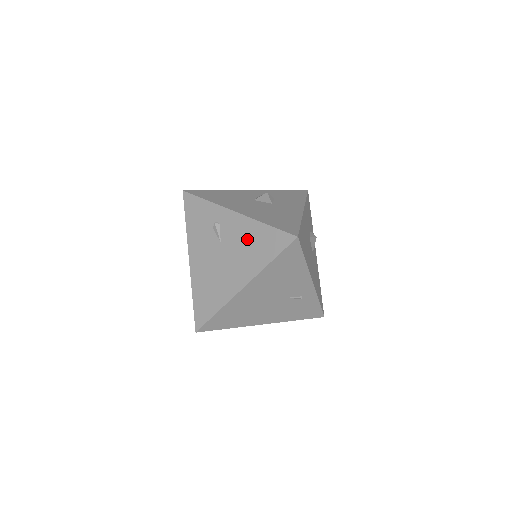
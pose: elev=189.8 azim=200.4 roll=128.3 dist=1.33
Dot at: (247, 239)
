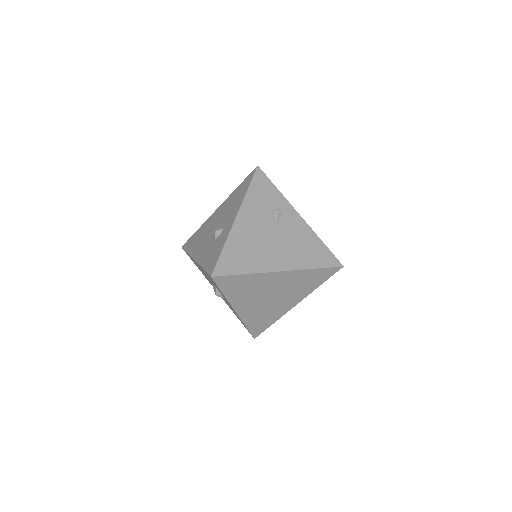
Dot at: (302, 240)
